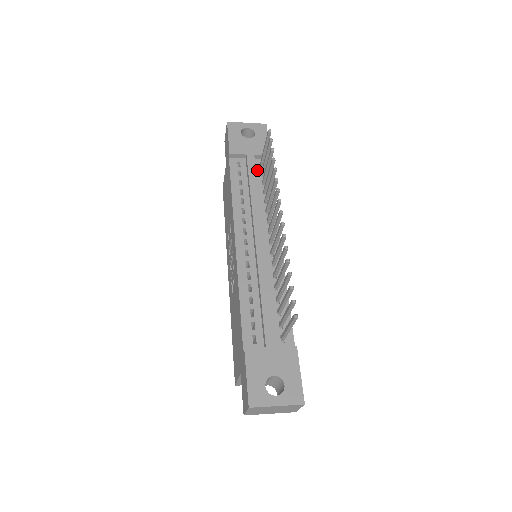
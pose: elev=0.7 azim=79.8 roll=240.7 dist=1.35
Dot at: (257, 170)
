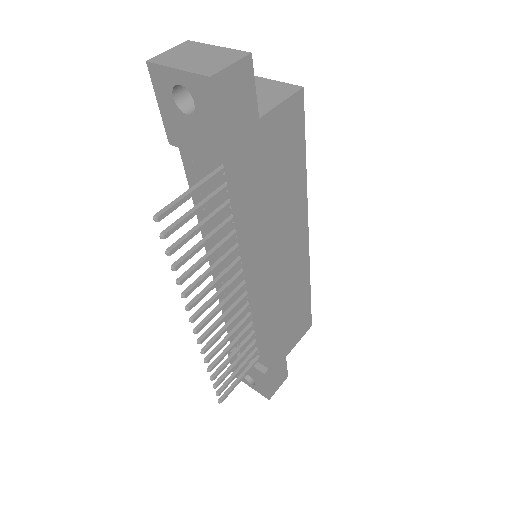
Dot at: occluded
